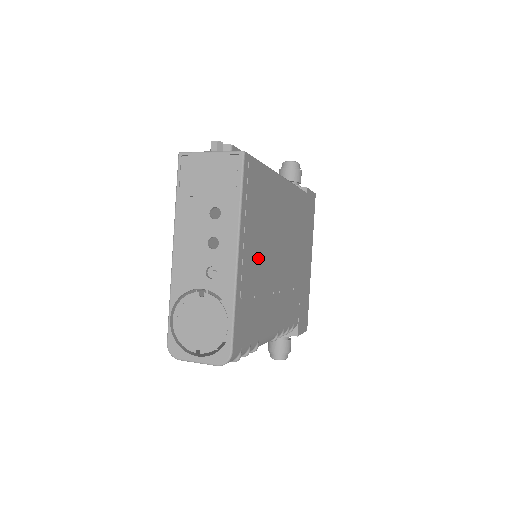
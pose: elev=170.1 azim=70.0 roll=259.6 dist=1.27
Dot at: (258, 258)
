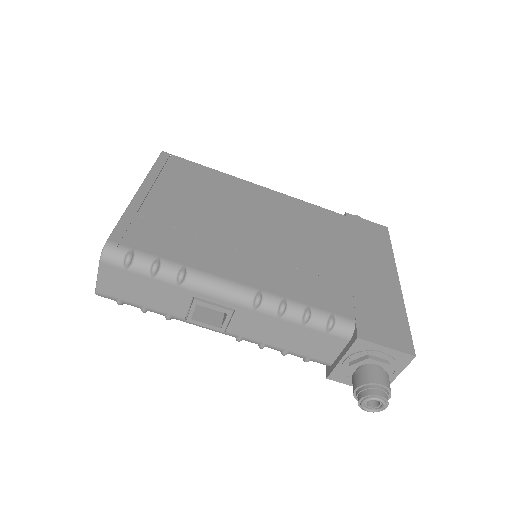
Dot at: (188, 208)
